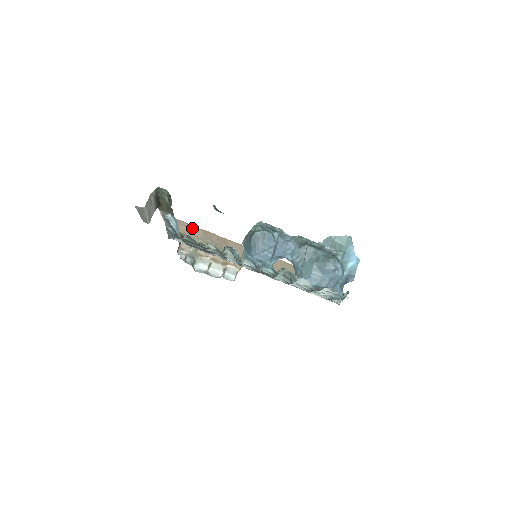
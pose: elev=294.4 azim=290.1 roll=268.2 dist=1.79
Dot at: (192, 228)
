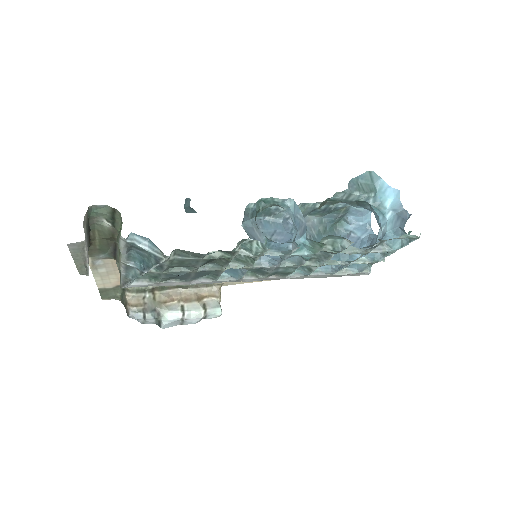
Dot at: occluded
